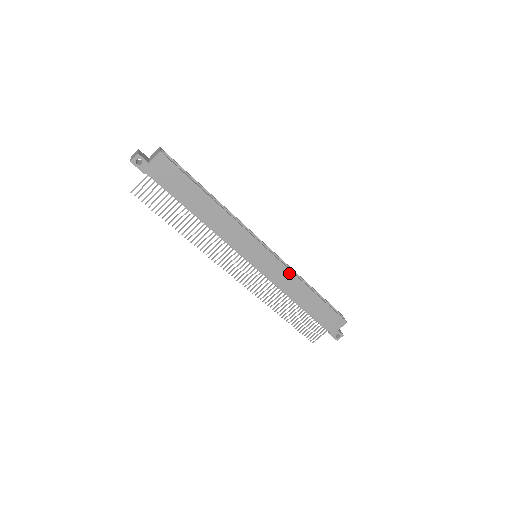
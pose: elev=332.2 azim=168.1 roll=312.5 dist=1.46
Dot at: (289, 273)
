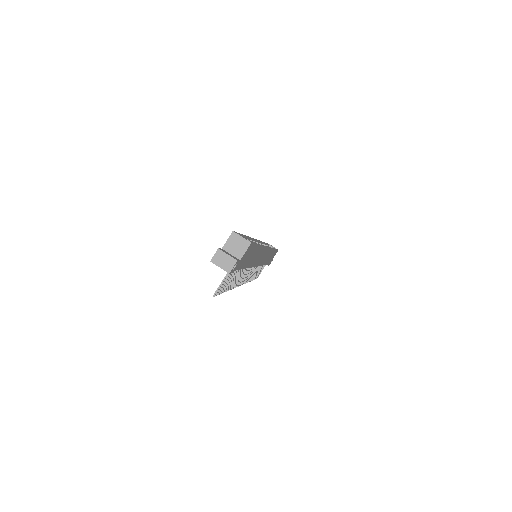
Dot at: occluded
